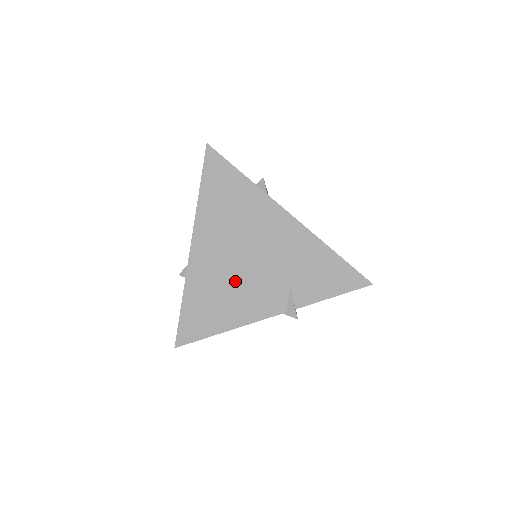
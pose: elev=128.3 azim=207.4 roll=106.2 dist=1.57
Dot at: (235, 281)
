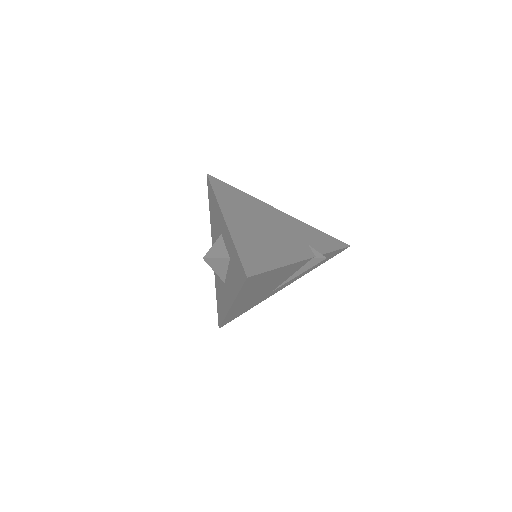
Dot at: (269, 238)
